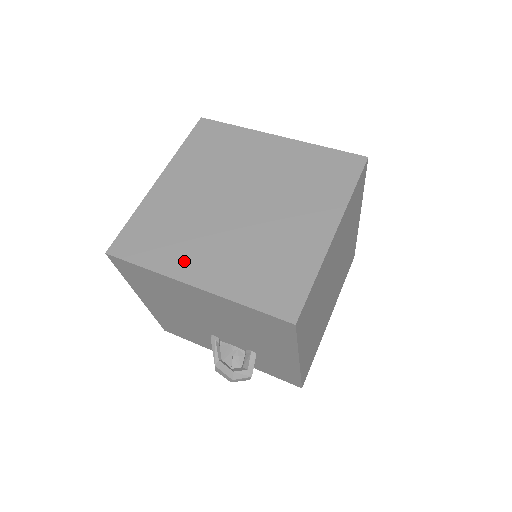
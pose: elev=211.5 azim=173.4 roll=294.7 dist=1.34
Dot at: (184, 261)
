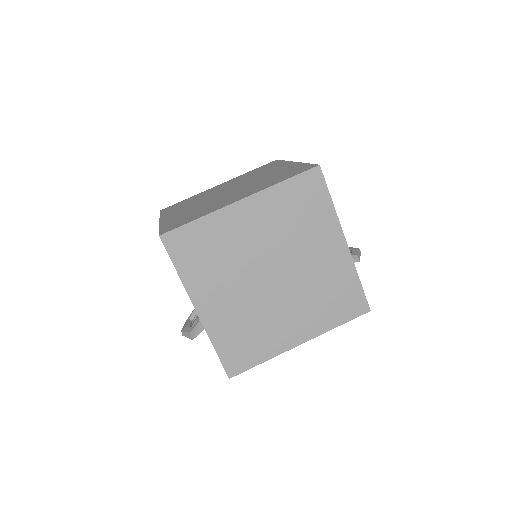
Dot at: (173, 212)
